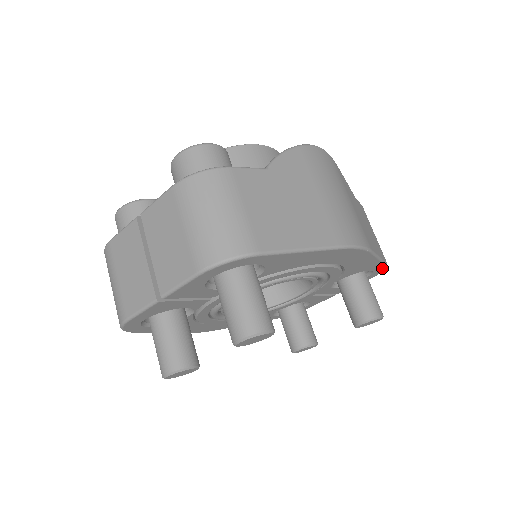
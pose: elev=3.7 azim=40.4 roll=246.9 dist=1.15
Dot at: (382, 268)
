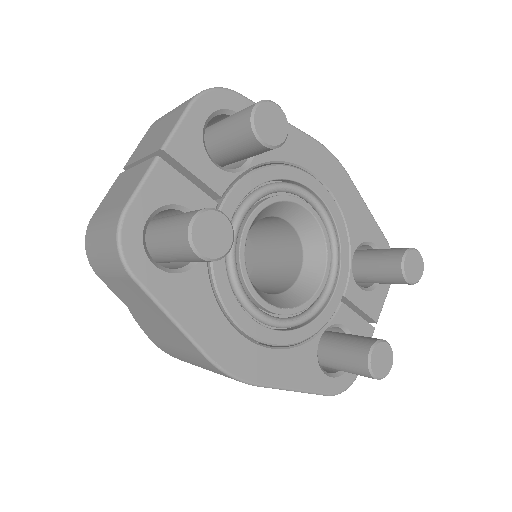
Dot at: occluded
